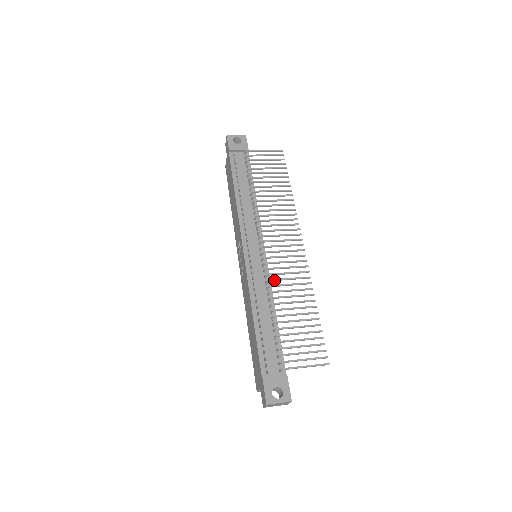
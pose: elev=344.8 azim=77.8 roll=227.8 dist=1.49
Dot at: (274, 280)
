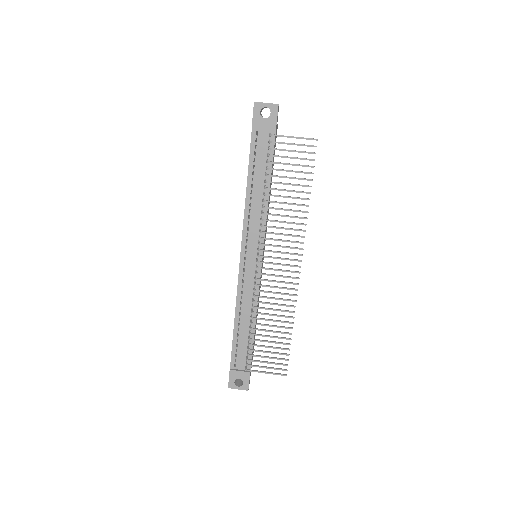
Dot at: (260, 297)
